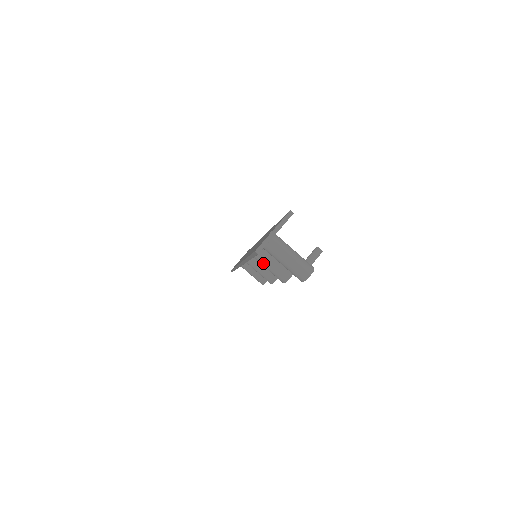
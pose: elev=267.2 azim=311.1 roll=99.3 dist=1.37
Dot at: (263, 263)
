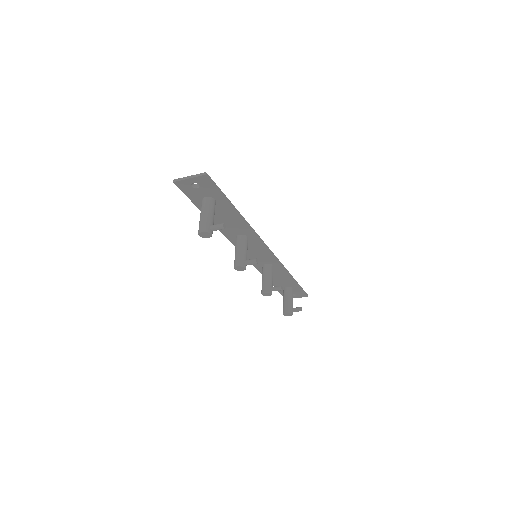
Dot at: (236, 246)
